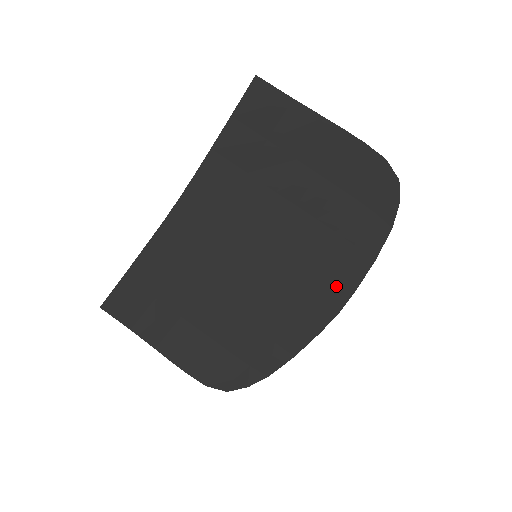
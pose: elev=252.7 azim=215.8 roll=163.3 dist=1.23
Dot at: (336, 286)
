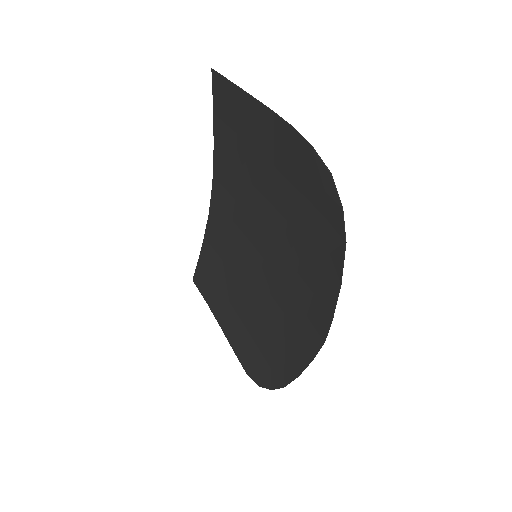
Dot at: (317, 307)
